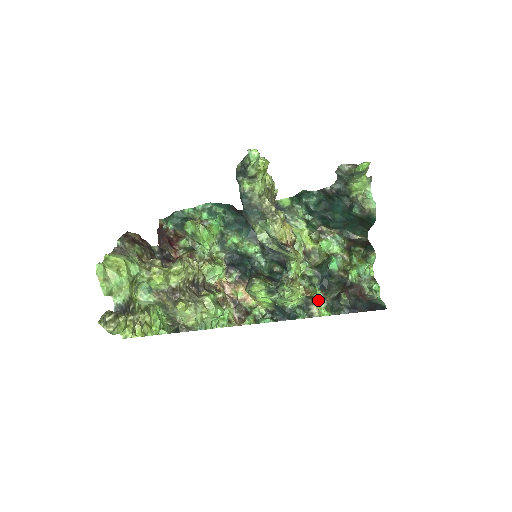
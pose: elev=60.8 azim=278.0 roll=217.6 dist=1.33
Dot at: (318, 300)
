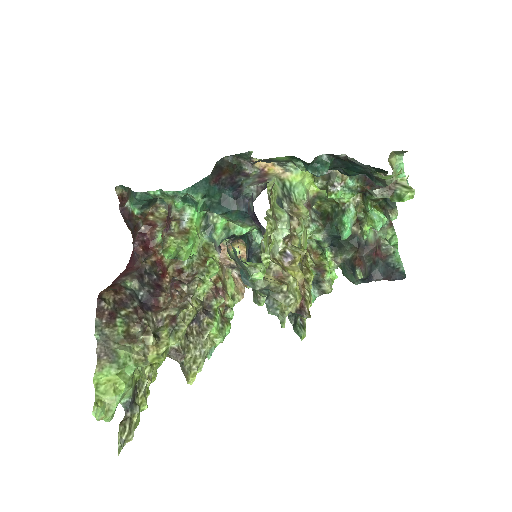
Dot at: (329, 273)
